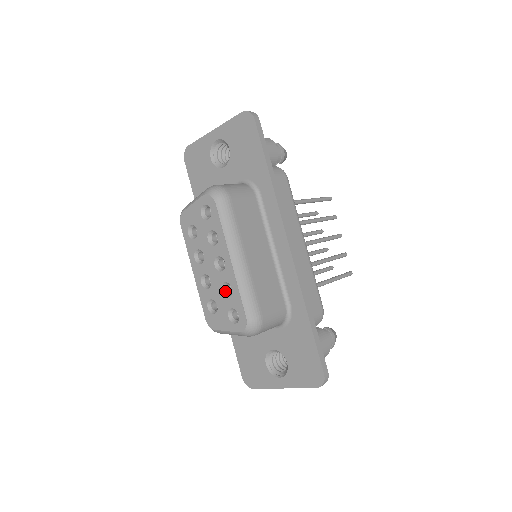
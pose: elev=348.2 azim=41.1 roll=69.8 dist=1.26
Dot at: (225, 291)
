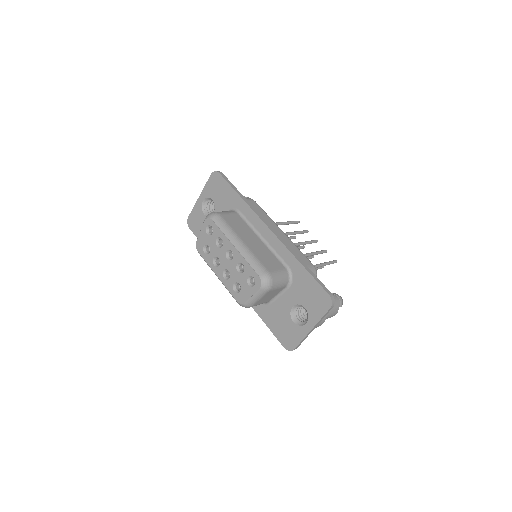
Dot at: (240, 271)
